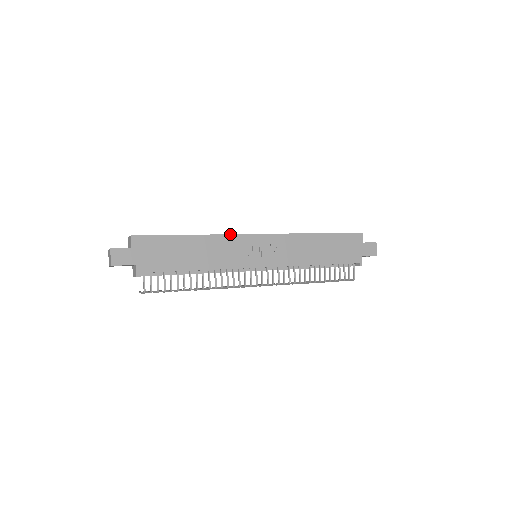
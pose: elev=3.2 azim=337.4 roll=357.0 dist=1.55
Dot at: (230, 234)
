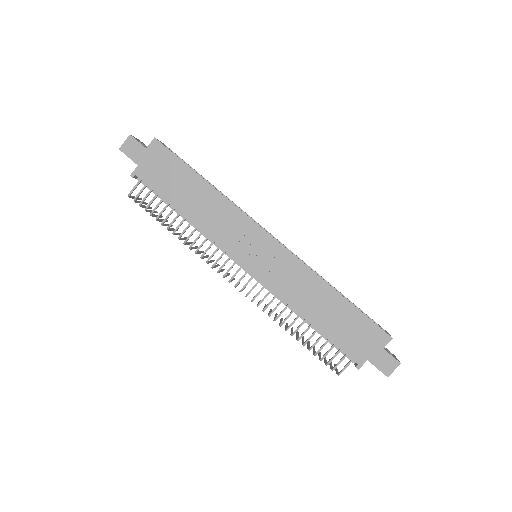
Dot at: occluded
